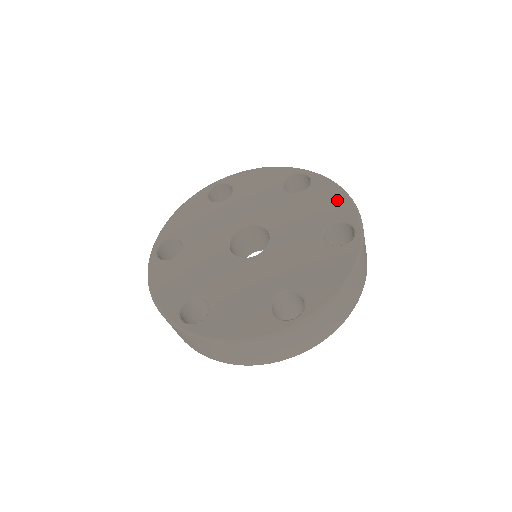
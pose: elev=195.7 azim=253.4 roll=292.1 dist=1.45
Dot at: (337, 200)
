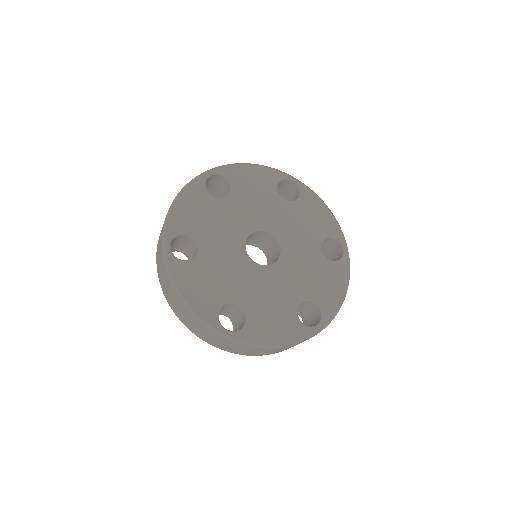
Dot at: (325, 216)
